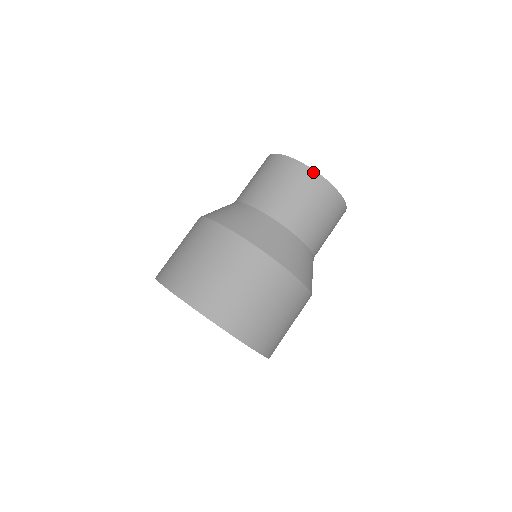
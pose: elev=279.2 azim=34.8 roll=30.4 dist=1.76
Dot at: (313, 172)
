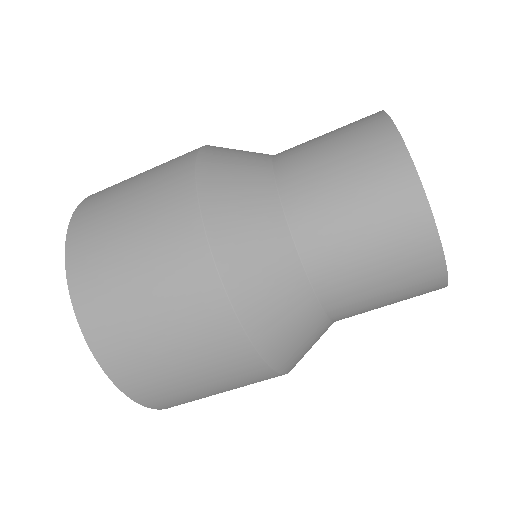
Dot at: (423, 202)
